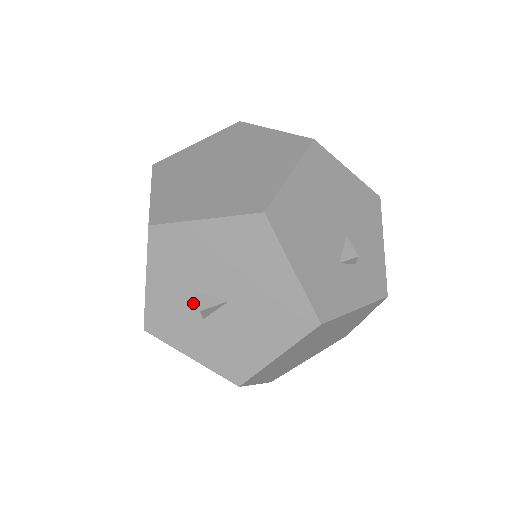
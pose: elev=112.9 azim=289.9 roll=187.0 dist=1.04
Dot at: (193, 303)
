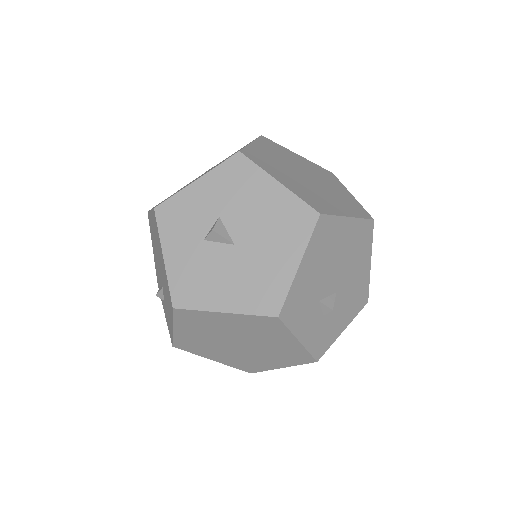
Dot at: (210, 223)
